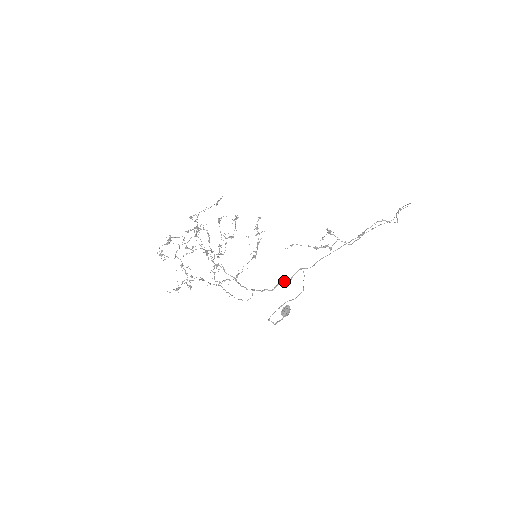
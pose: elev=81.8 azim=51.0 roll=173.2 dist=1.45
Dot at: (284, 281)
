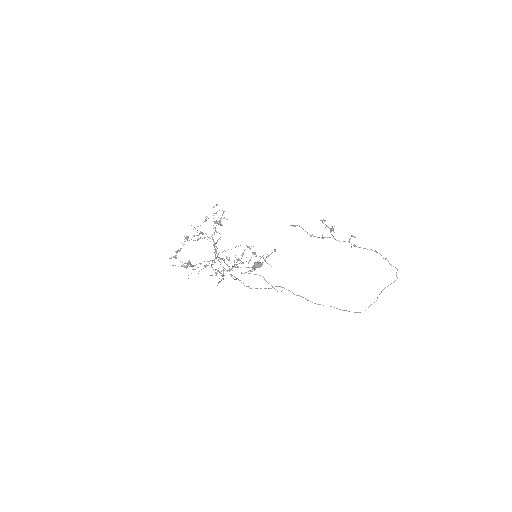
Dot at: occluded
